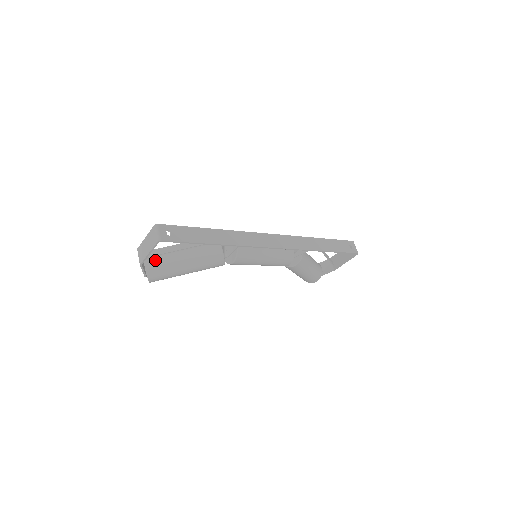
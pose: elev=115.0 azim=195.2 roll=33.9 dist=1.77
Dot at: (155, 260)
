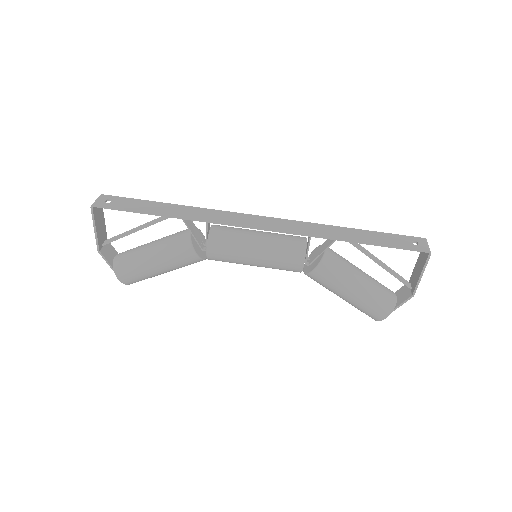
Dot at: (124, 253)
